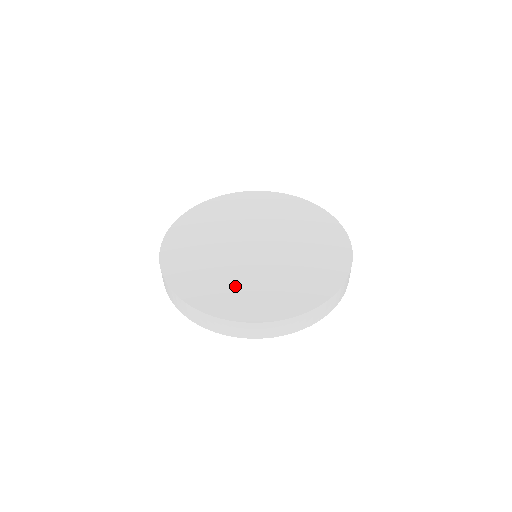
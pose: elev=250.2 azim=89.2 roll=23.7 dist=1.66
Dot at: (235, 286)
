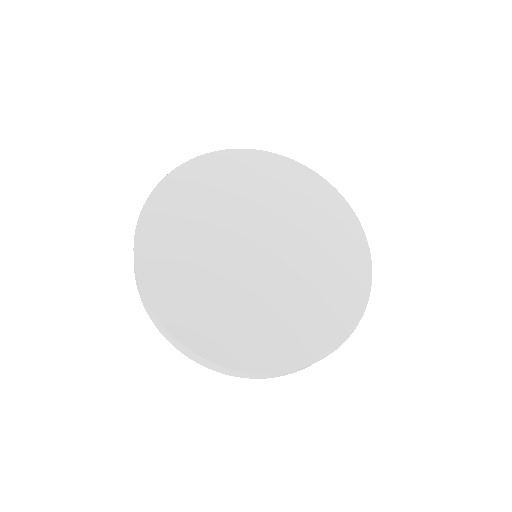
Dot at: (202, 289)
